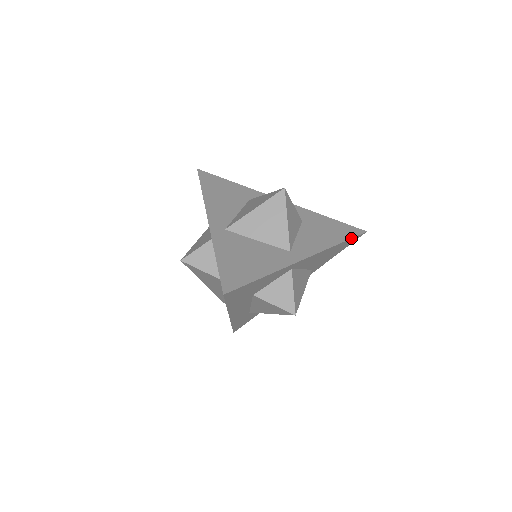
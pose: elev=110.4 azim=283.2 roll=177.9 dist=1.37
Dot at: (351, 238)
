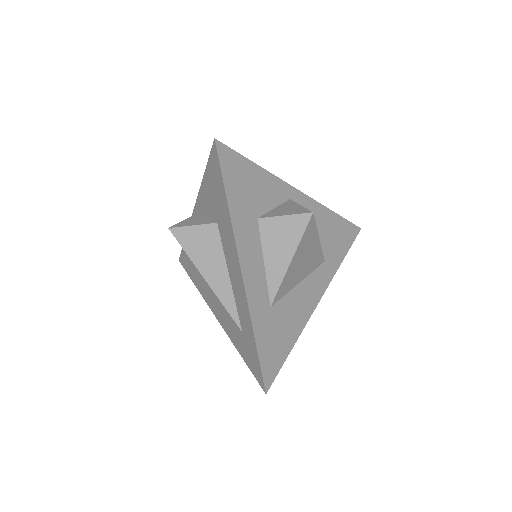
Dot at: (345, 219)
